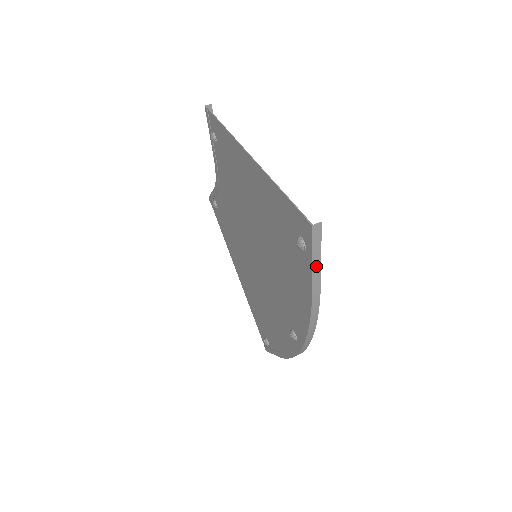
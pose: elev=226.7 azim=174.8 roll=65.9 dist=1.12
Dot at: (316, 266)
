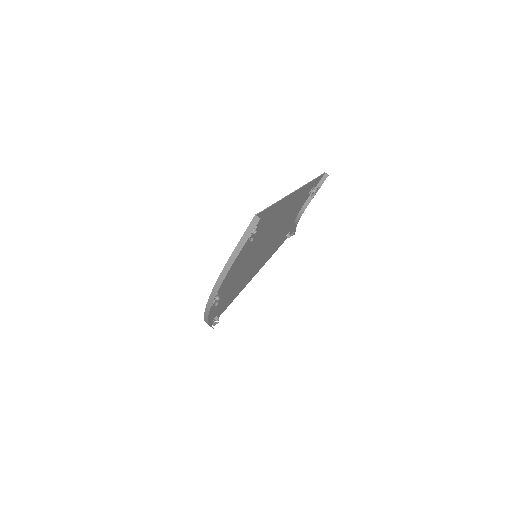
Dot at: (242, 242)
